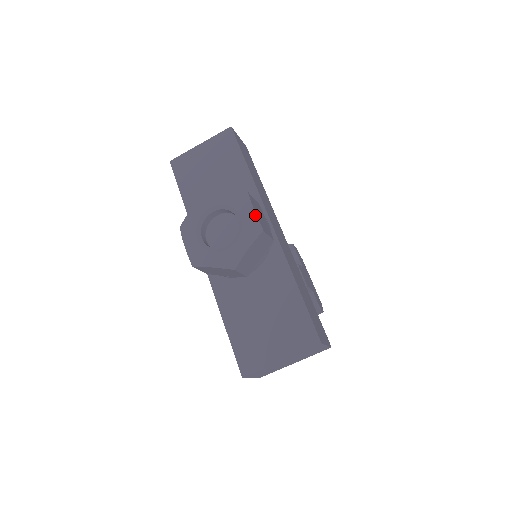
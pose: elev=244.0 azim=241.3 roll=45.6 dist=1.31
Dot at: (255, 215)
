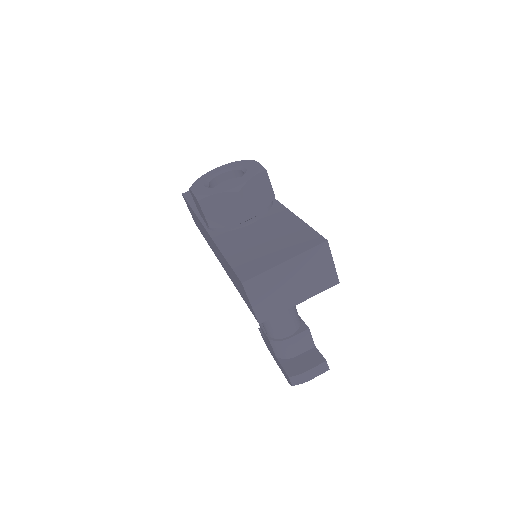
Dot at: (259, 163)
